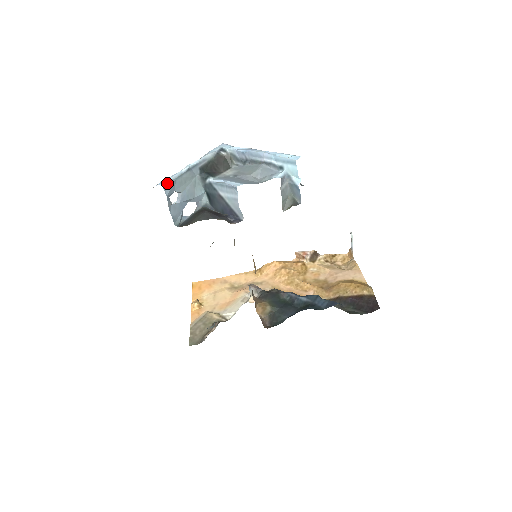
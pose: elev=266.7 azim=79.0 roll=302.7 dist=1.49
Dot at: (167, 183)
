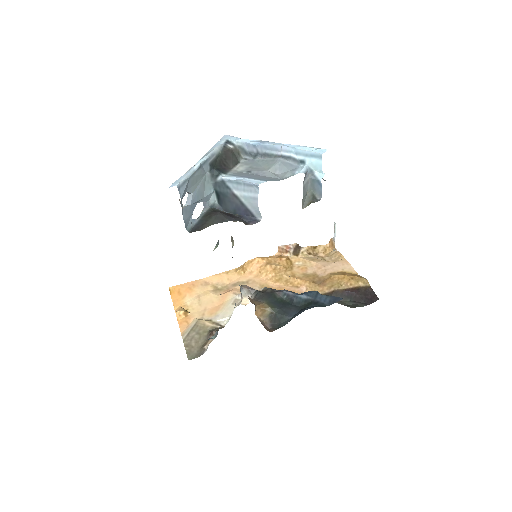
Dot at: (181, 183)
